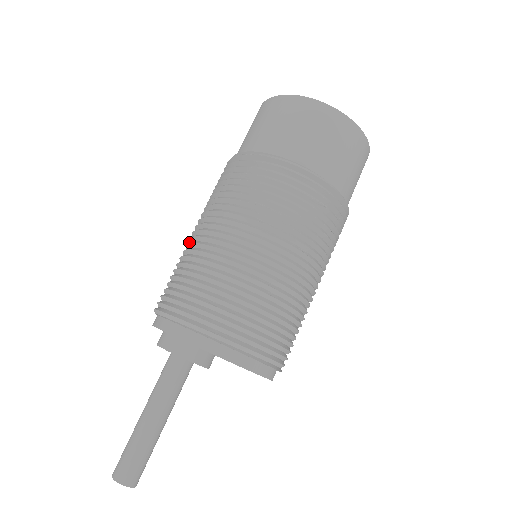
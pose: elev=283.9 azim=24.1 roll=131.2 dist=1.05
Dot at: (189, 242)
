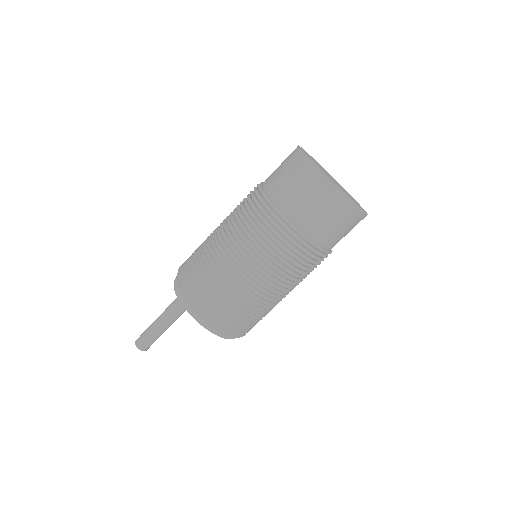
Dot at: occluded
